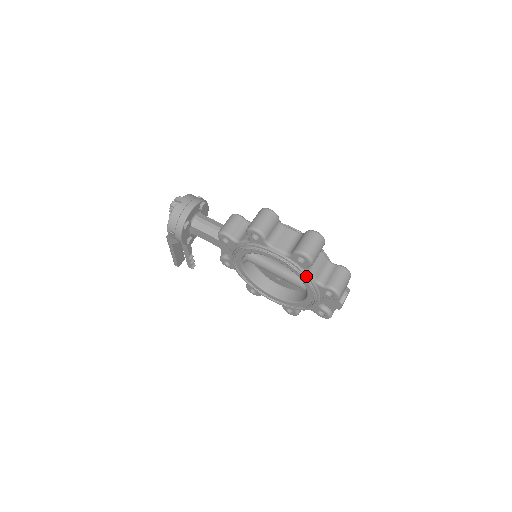
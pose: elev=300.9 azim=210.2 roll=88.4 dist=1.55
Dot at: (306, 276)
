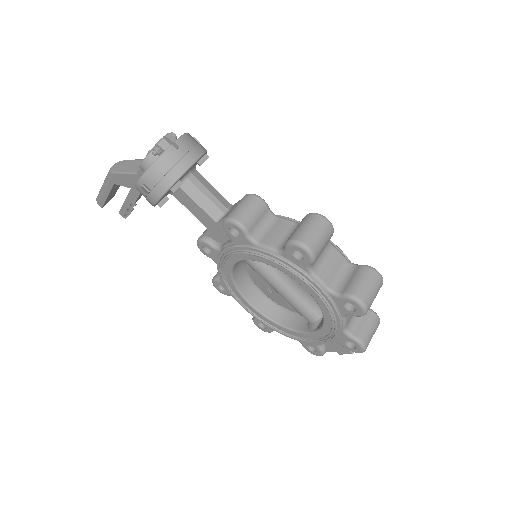
Dot at: (338, 322)
